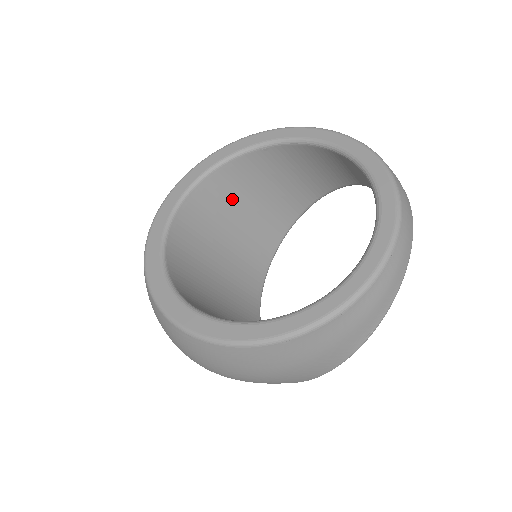
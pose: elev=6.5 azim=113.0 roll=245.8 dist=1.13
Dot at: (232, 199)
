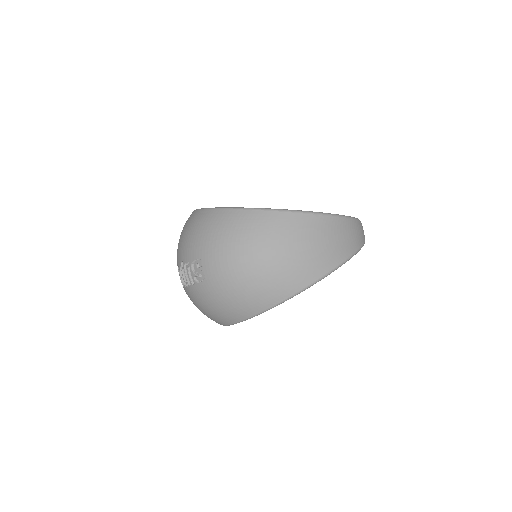
Dot at: occluded
